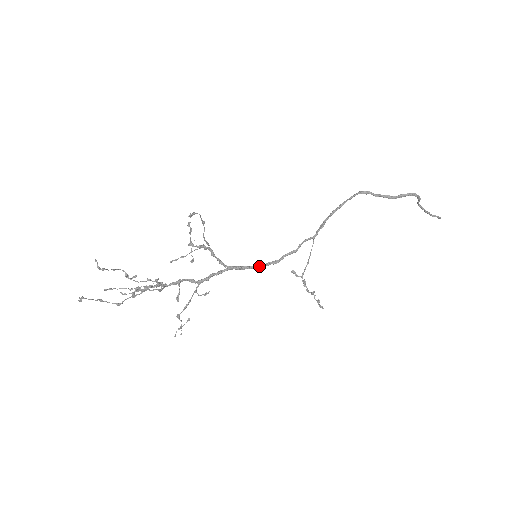
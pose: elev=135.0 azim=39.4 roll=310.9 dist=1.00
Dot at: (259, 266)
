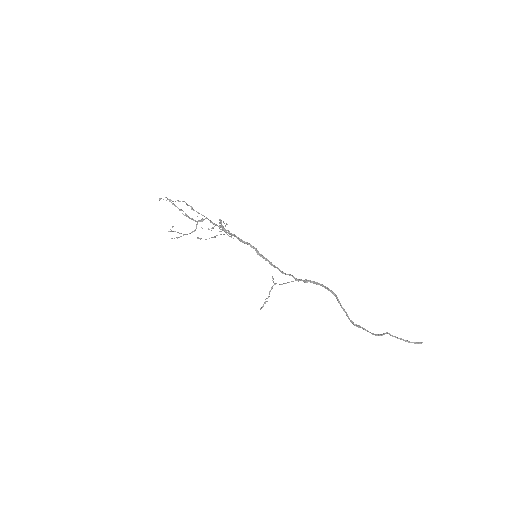
Dot at: occluded
